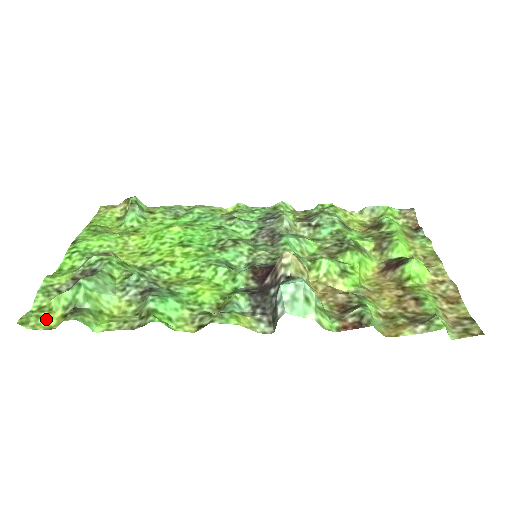
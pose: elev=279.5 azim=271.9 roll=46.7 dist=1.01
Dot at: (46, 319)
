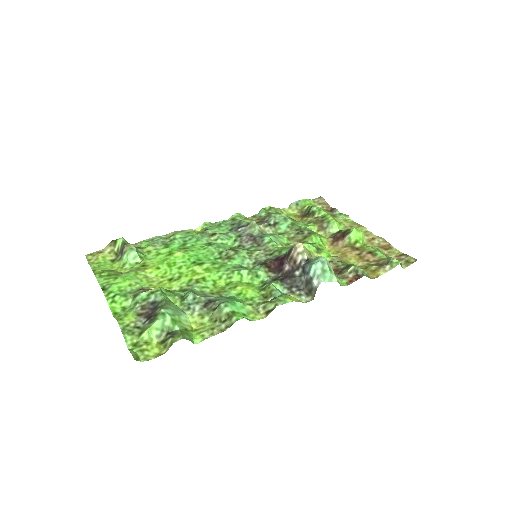
Dot at: (149, 350)
